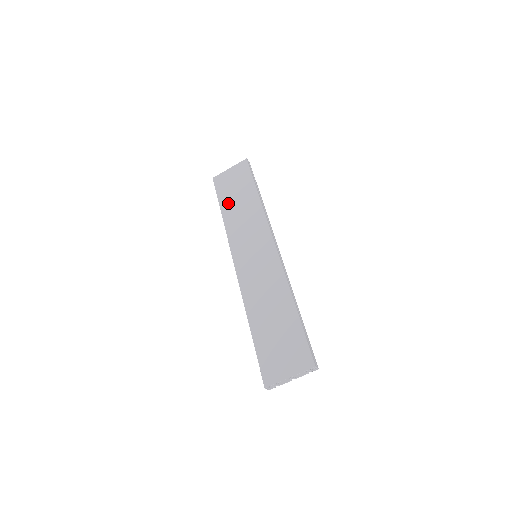
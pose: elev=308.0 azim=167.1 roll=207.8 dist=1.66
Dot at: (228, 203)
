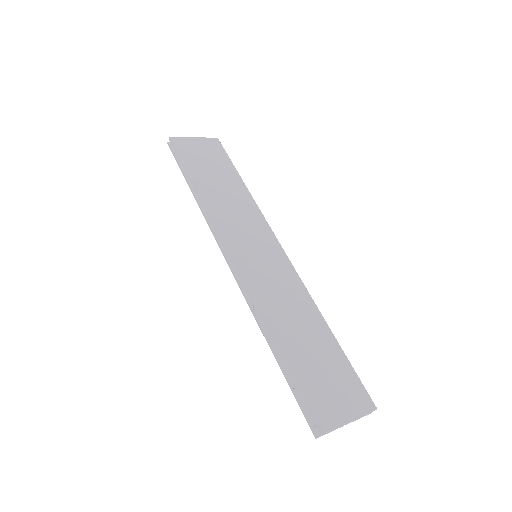
Dot at: (203, 177)
